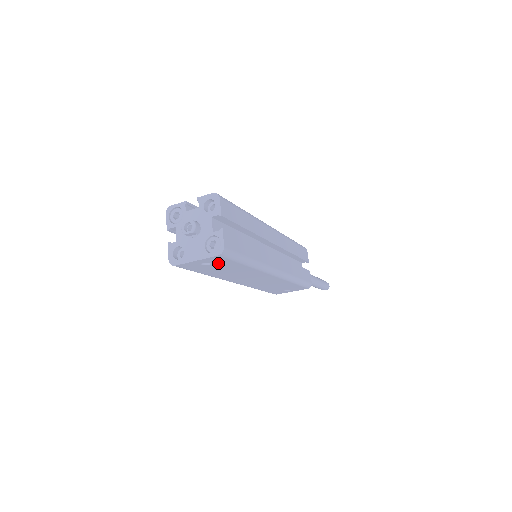
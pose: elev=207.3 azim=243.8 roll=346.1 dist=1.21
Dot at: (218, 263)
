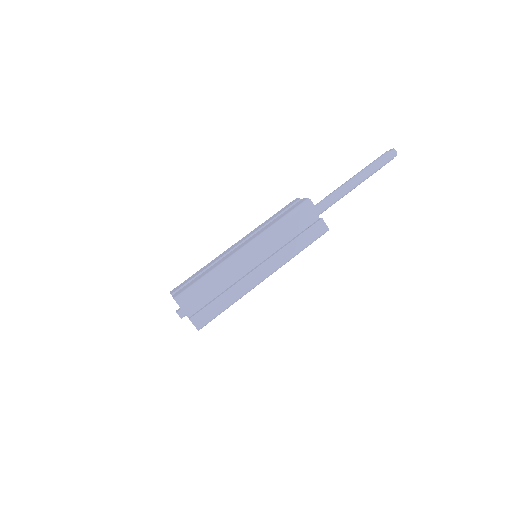
Dot at: occluded
